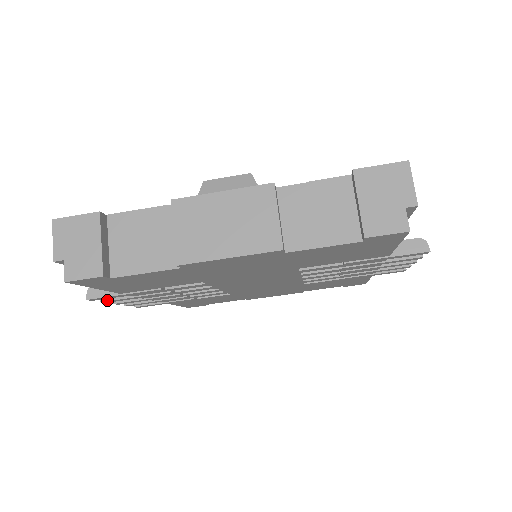
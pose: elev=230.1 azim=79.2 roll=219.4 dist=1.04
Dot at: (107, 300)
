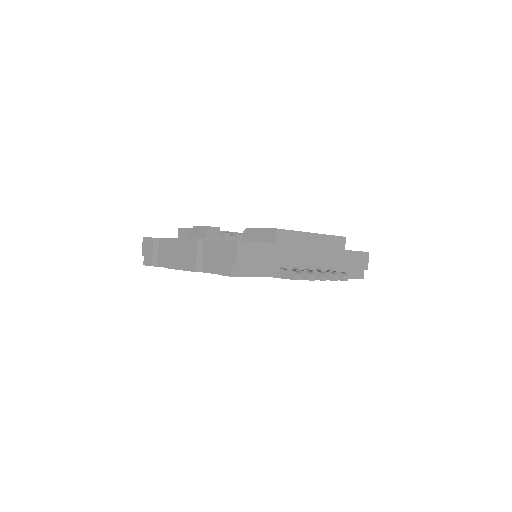
Dot at: occluded
